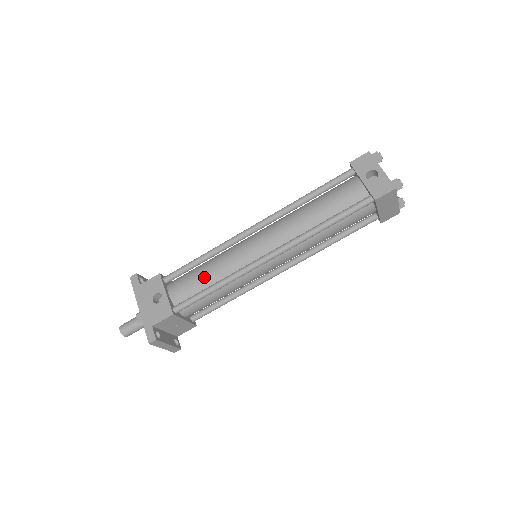
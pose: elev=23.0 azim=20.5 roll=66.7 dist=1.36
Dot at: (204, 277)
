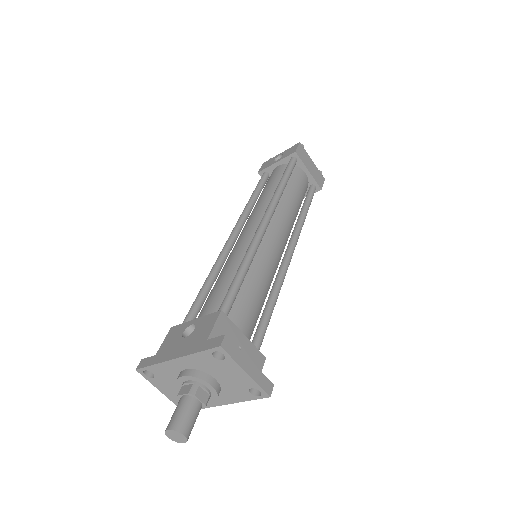
Dot at: (223, 281)
